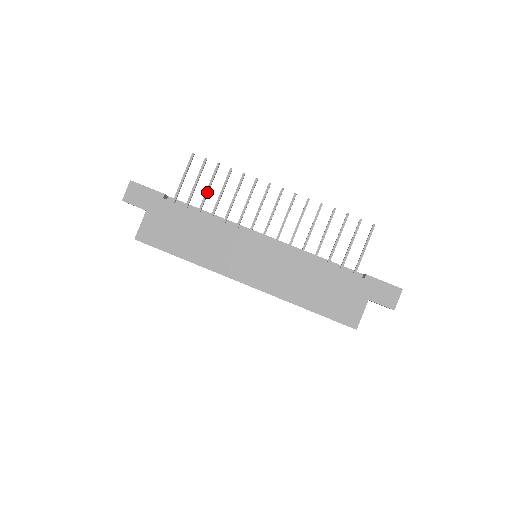
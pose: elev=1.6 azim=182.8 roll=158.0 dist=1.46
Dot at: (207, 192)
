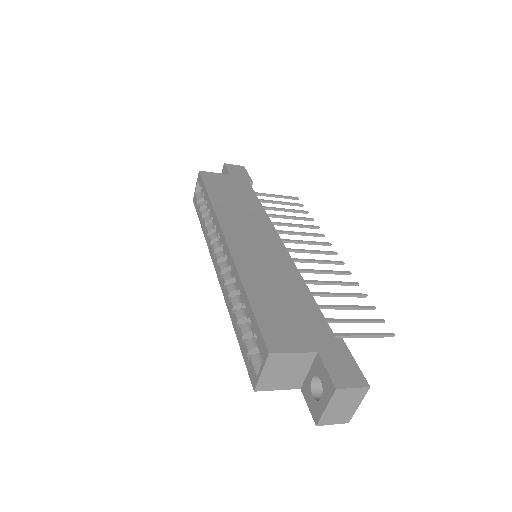
Dot at: (279, 208)
